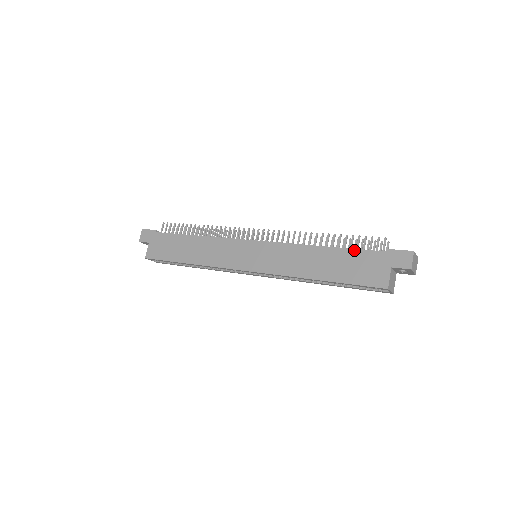
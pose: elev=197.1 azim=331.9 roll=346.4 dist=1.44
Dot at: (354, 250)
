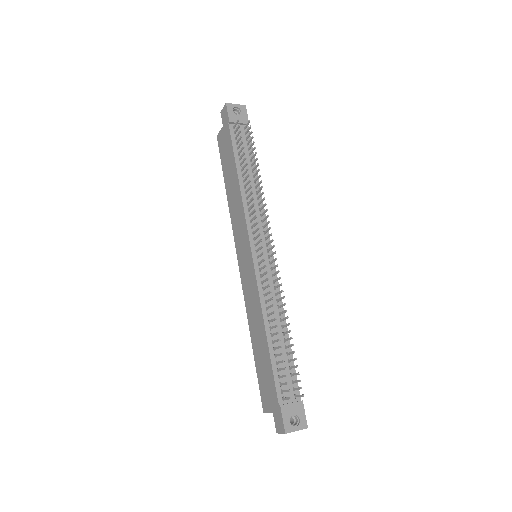
Dot at: (271, 370)
